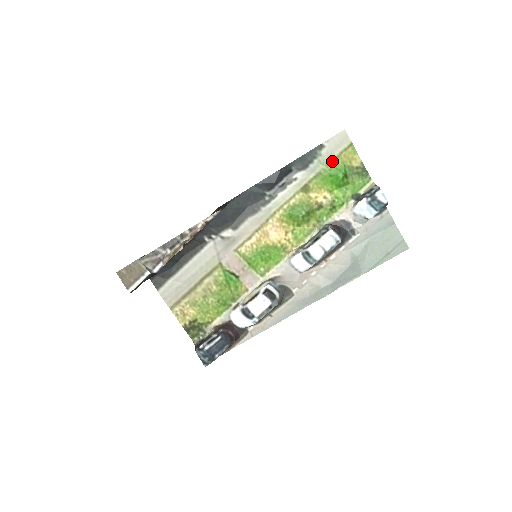
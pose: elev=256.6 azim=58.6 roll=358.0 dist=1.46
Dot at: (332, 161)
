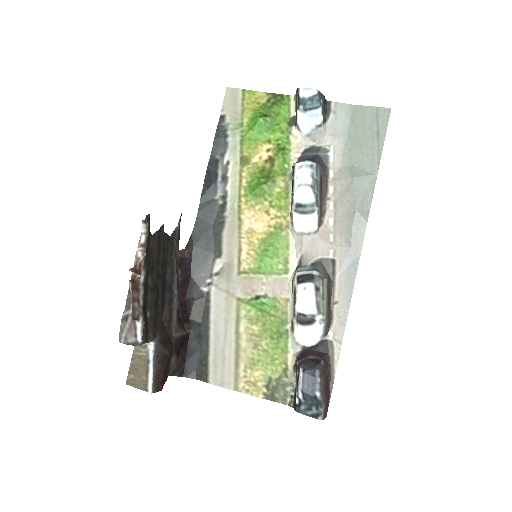
Dot at: (242, 118)
